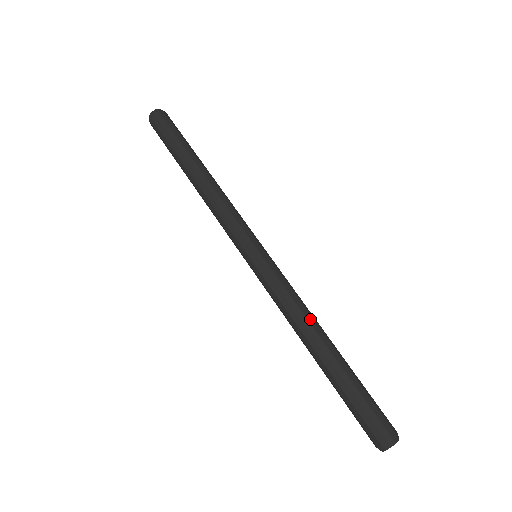
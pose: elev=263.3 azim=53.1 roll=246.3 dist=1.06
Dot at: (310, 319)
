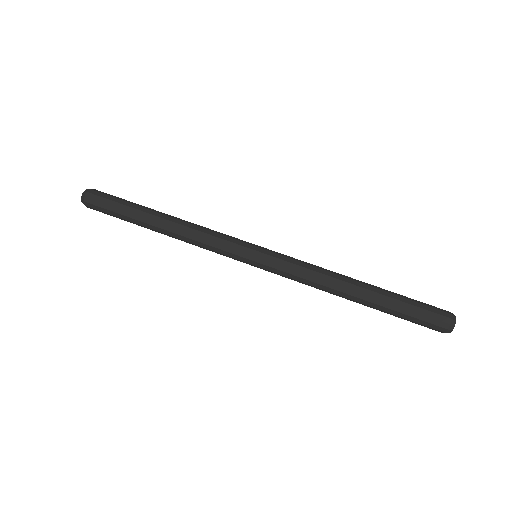
Dot at: (334, 273)
